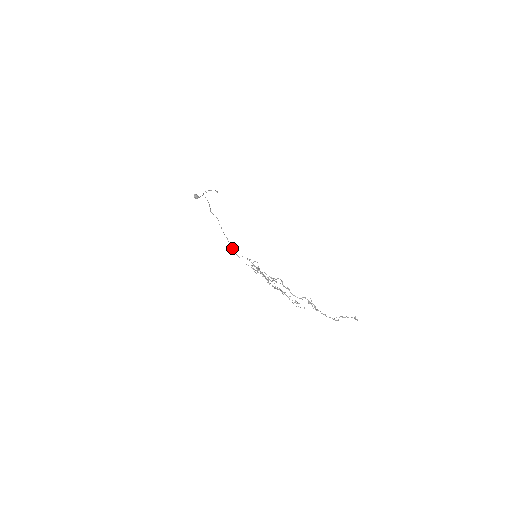
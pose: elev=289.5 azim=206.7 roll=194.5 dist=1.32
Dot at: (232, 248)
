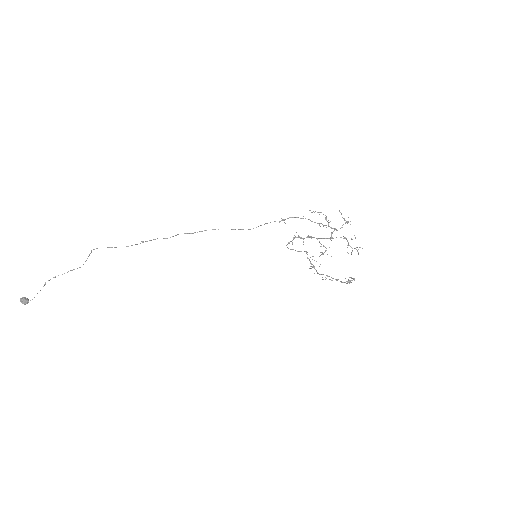
Dot at: (275, 221)
